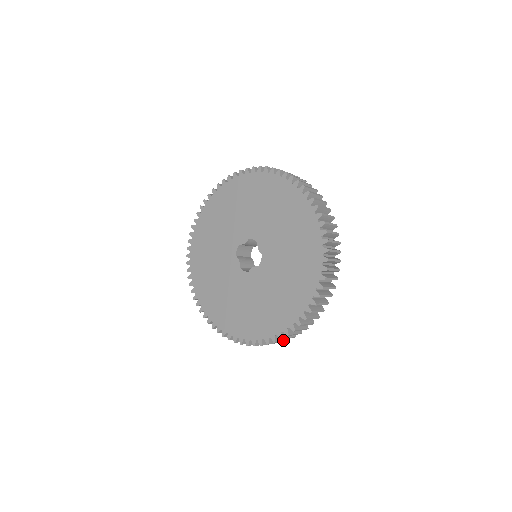
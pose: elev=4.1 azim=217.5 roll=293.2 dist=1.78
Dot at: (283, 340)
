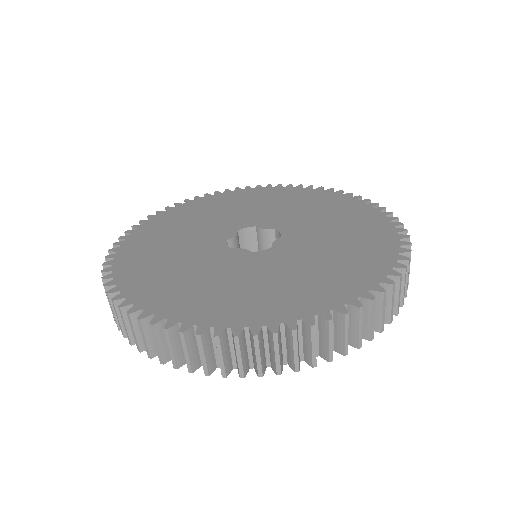
Dot at: (403, 287)
